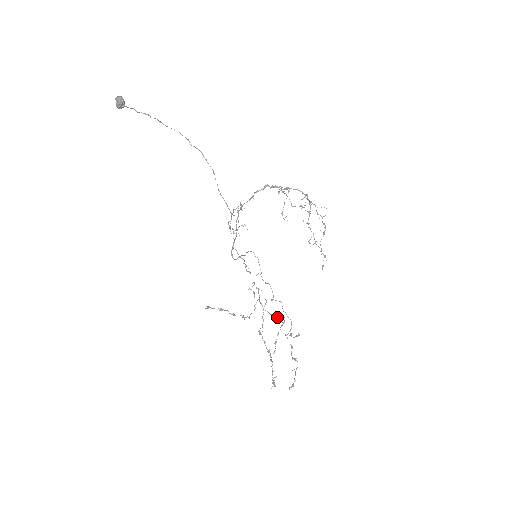
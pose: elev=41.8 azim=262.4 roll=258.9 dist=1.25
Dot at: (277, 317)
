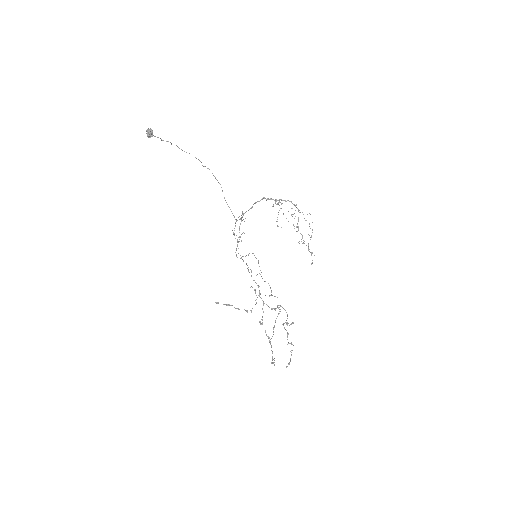
Dot at: (275, 309)
